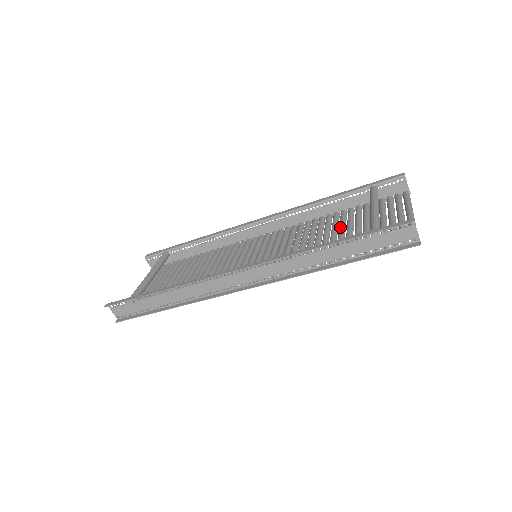
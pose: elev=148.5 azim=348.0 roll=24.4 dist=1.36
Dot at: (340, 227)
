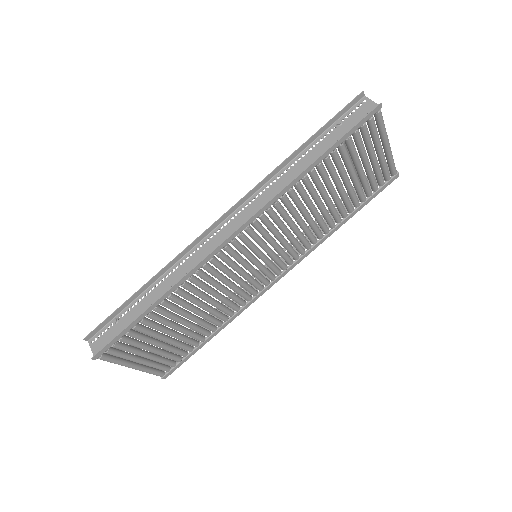
Dot at: occluded
